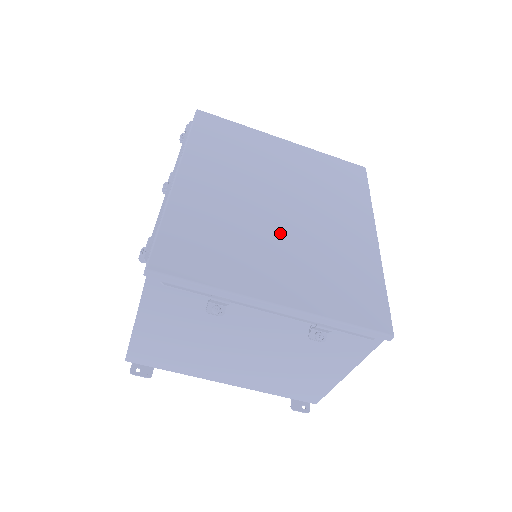
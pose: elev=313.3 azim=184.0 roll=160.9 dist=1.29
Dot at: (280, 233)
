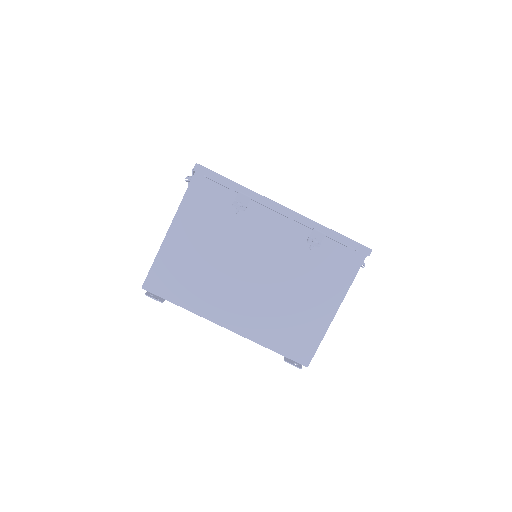
Dot at: occluded
